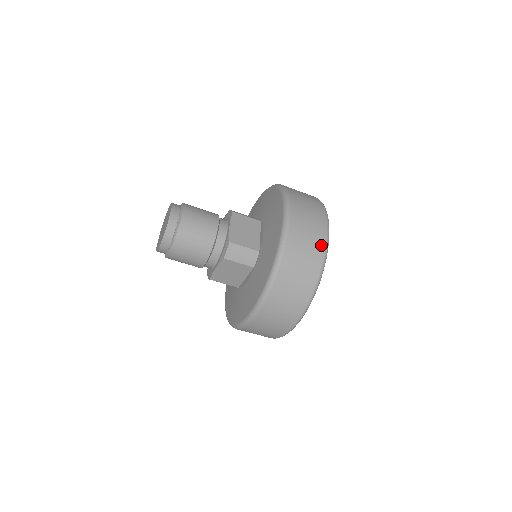
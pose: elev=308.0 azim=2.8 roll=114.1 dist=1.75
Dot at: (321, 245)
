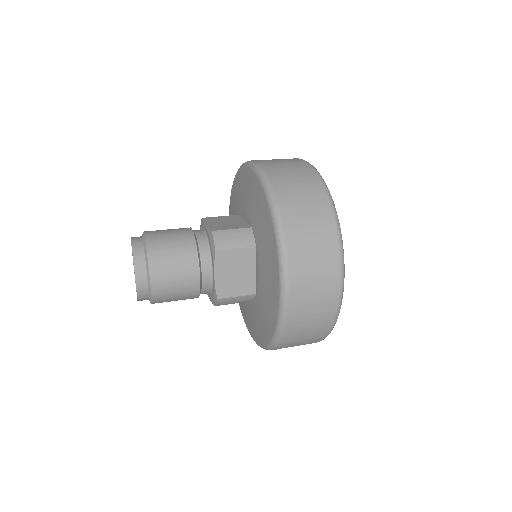
Dot at: (329, 318)
